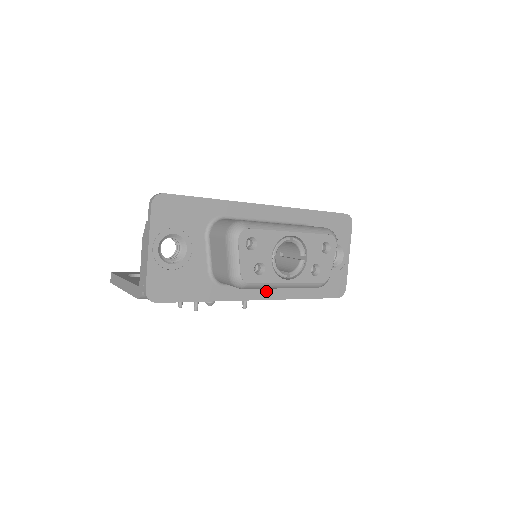
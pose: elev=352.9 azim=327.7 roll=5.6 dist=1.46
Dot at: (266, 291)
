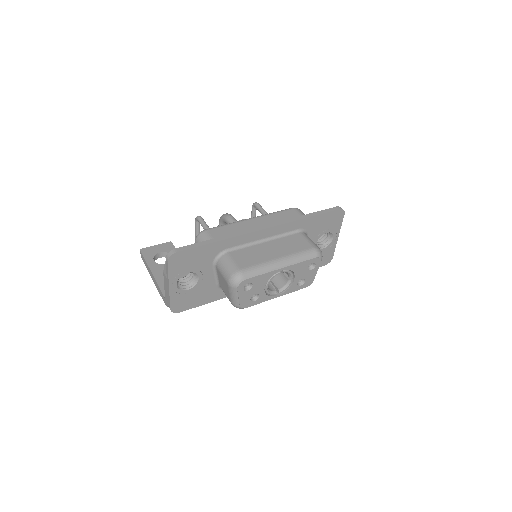
Dot at: occluded
